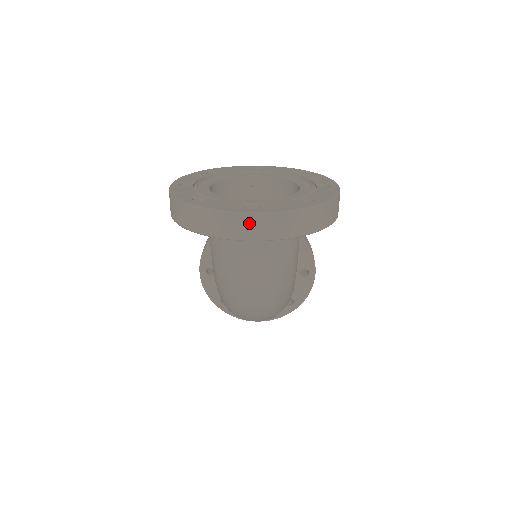
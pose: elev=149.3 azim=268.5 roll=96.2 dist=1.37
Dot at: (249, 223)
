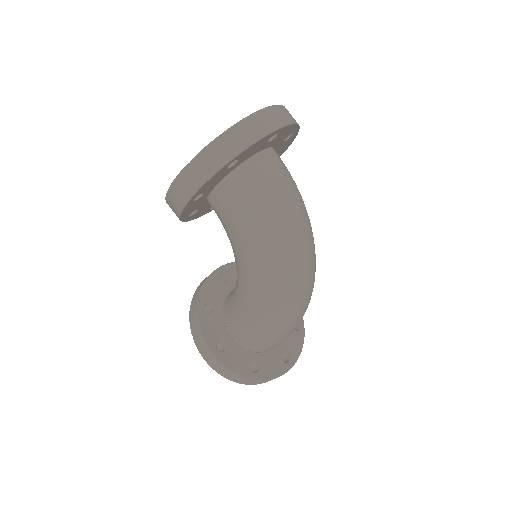
Dot at: (270, 115)
